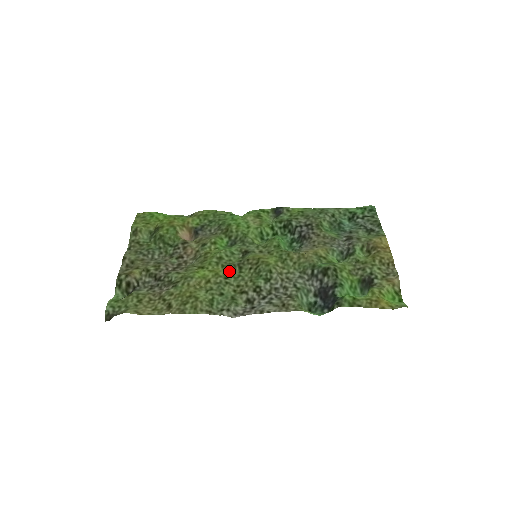
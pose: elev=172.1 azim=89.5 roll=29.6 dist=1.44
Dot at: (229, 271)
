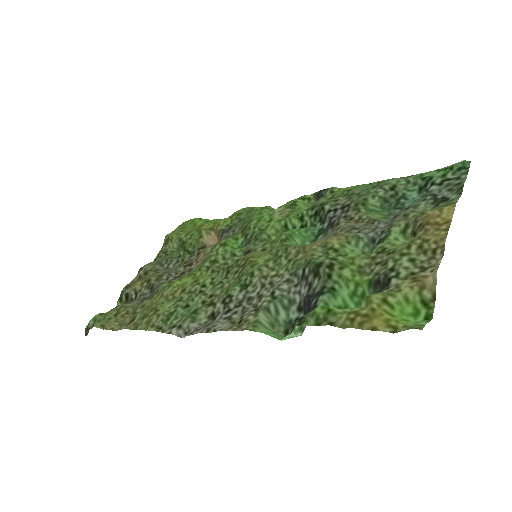
Dot at: (213, 277)
